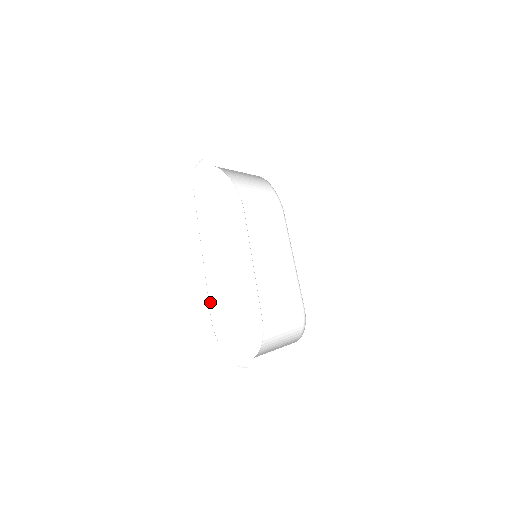
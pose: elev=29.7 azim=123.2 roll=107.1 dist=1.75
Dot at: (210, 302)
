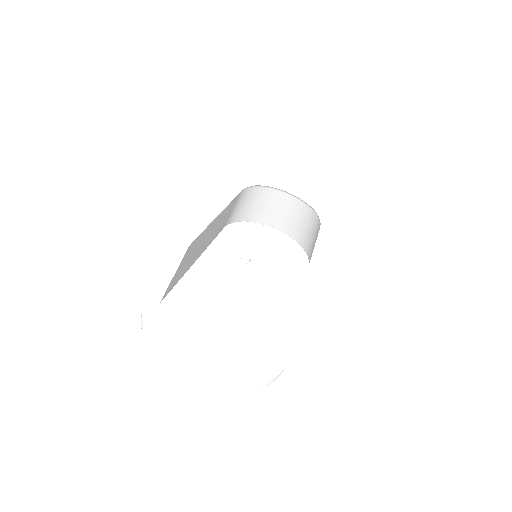
Dot at: occluded
